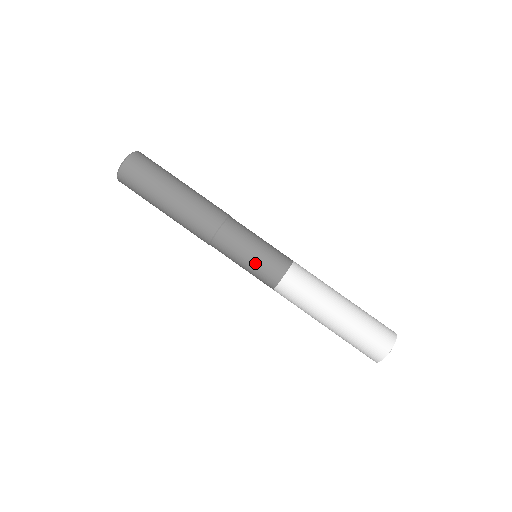
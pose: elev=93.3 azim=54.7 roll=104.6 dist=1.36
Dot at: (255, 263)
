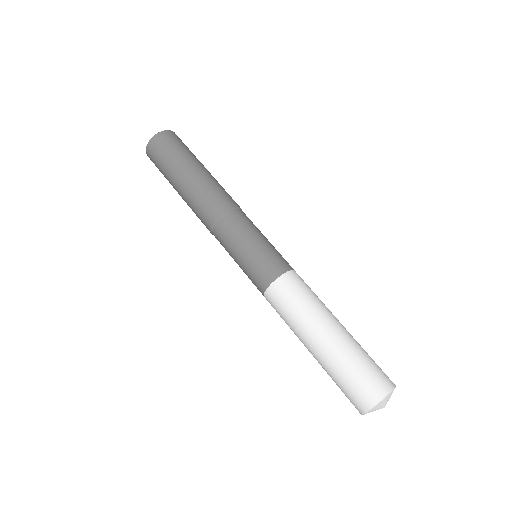
Dot at: (255, 253)
